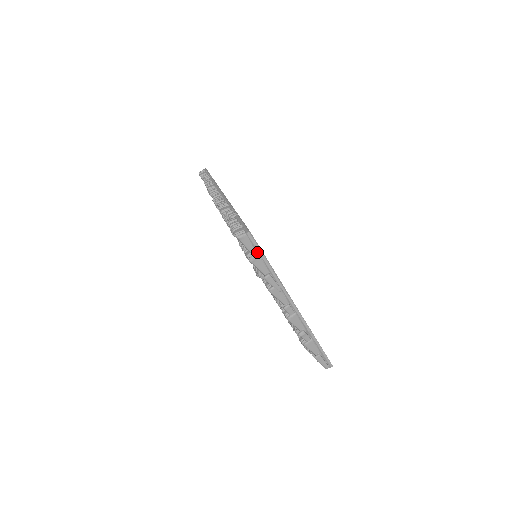
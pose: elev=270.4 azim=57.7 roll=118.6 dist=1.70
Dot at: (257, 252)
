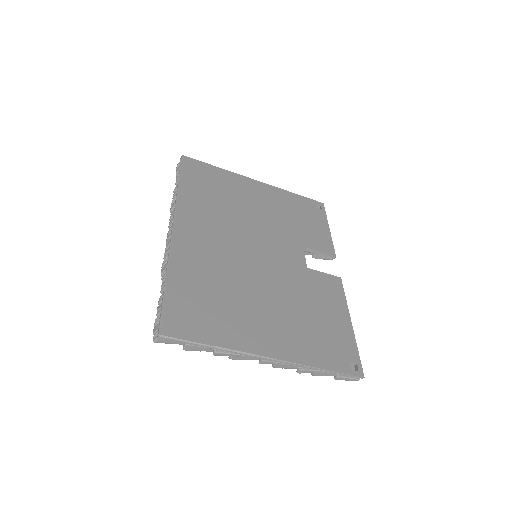
Dot at: (184, 343)
